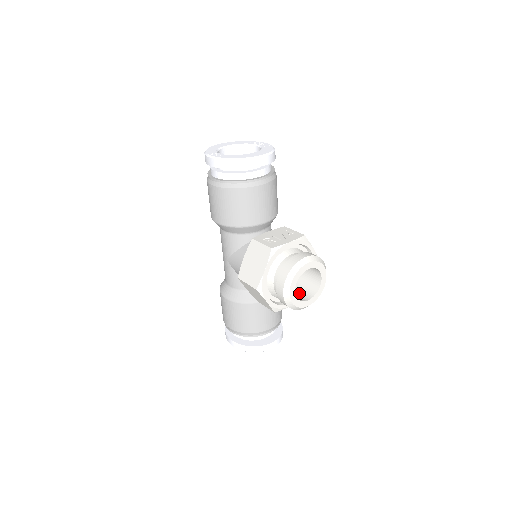
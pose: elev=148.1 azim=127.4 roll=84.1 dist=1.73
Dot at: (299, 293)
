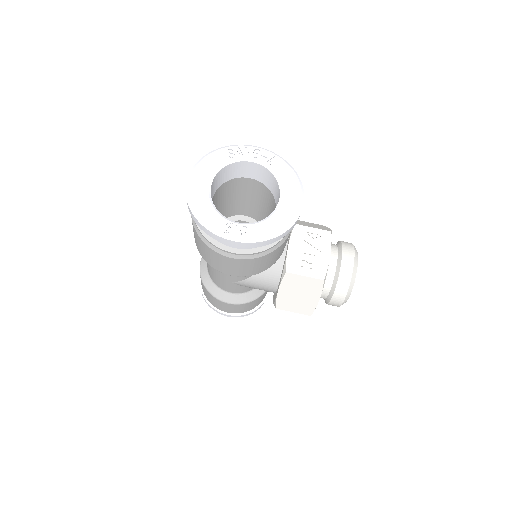
Dot at: occluded
